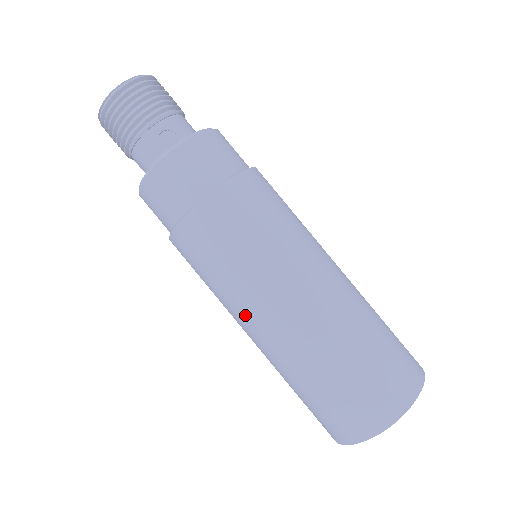
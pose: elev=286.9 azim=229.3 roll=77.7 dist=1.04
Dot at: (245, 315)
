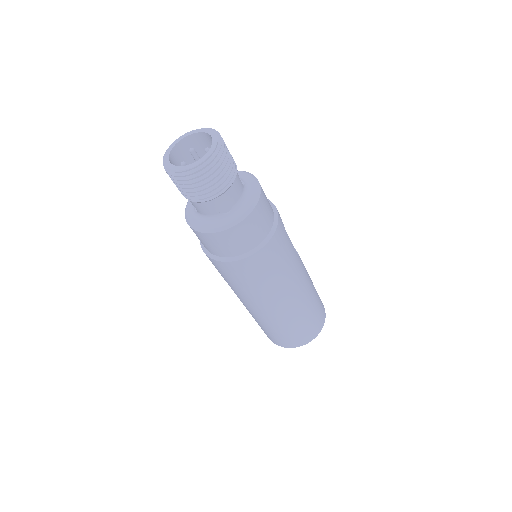
Dot at: (242, 299)
